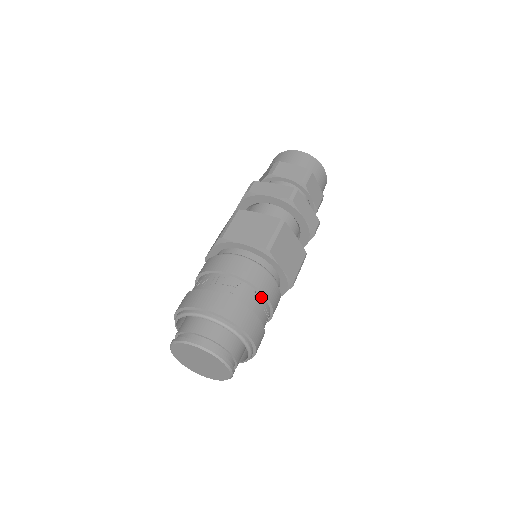
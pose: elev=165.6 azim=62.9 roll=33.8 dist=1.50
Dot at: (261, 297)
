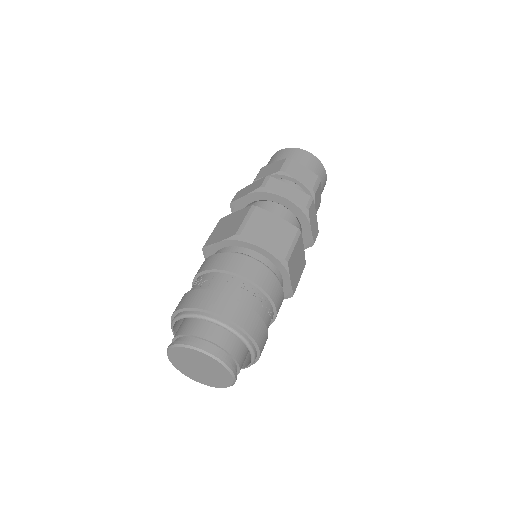
Dot at: (241, 281)
